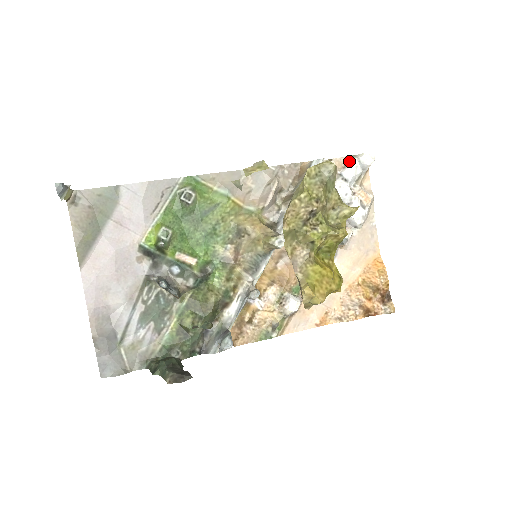
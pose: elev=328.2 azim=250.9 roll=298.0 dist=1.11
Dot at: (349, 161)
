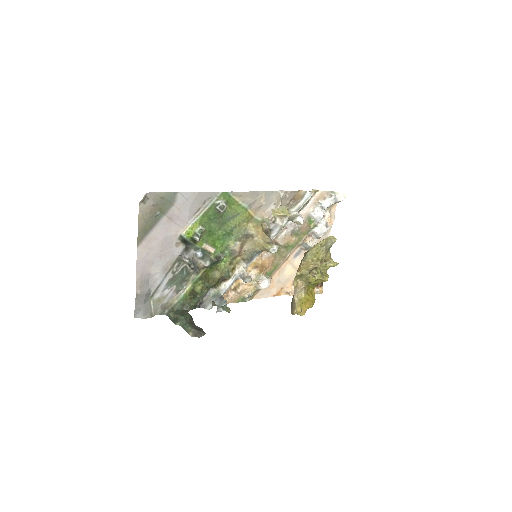
Dot at: (329, 195)
